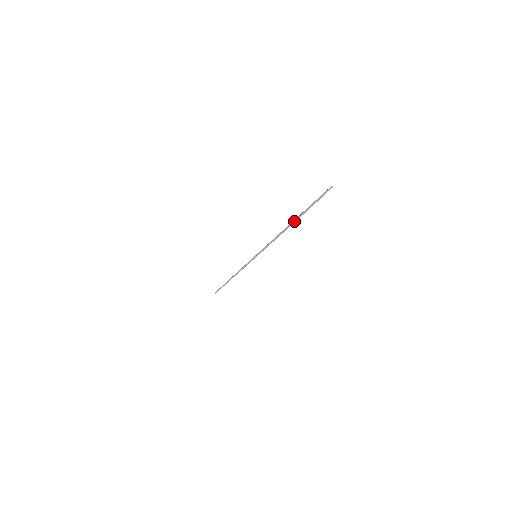
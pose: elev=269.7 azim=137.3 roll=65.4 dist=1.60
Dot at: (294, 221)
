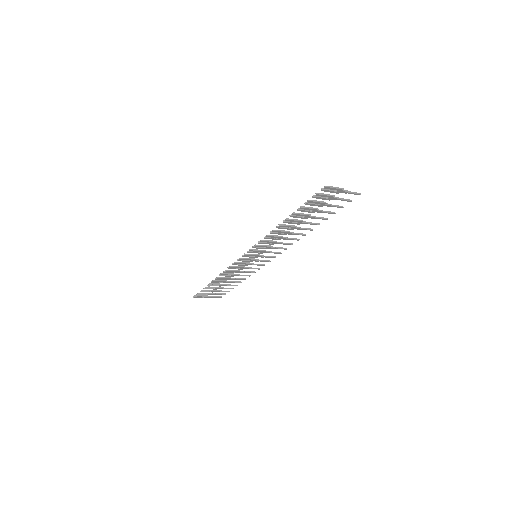
Dot at: (316, 193)
